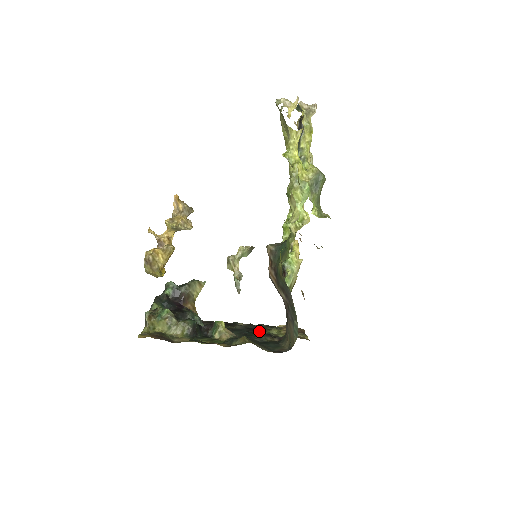
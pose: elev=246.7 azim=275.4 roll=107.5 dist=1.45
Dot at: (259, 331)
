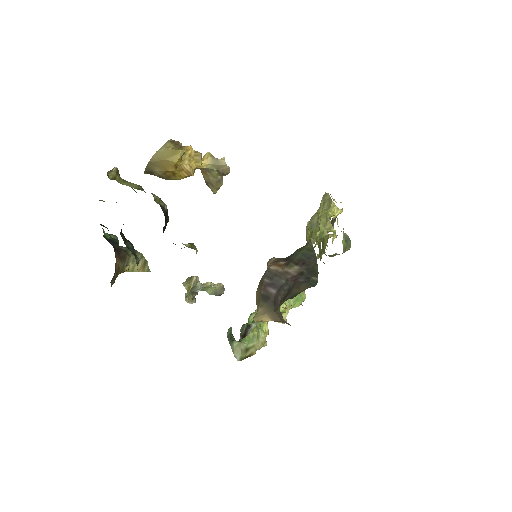
Dot at: occluded
